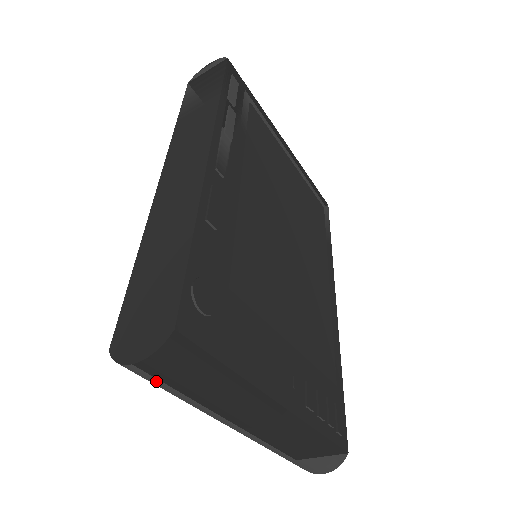
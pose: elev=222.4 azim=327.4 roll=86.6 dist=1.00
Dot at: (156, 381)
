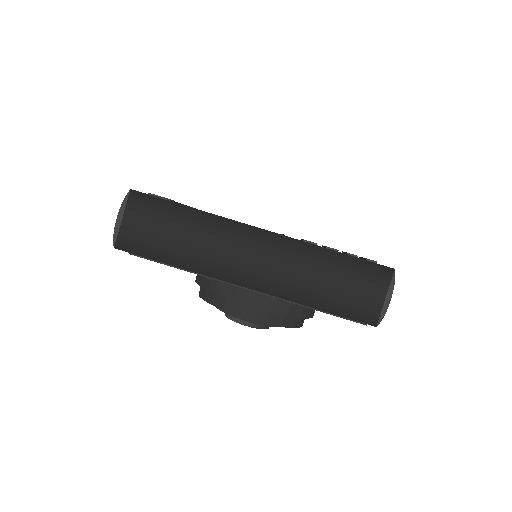
Dot at: (142, 233)
